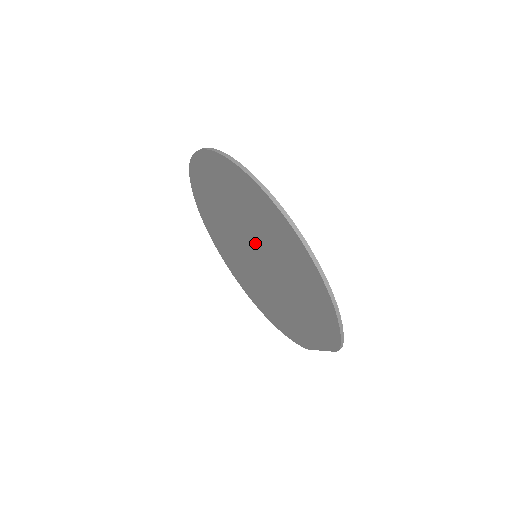
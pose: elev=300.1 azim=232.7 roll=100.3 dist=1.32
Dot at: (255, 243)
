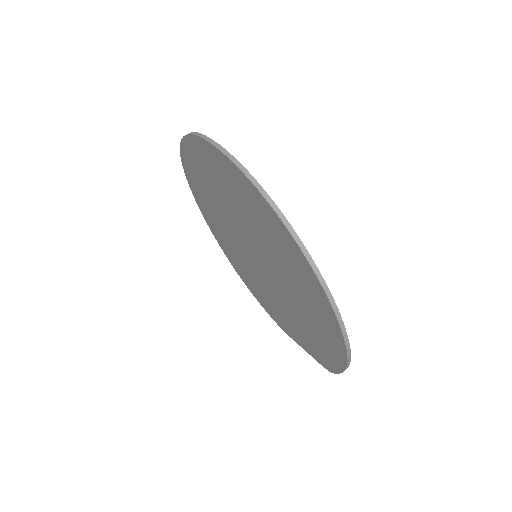
Dot at: (263, 256)
